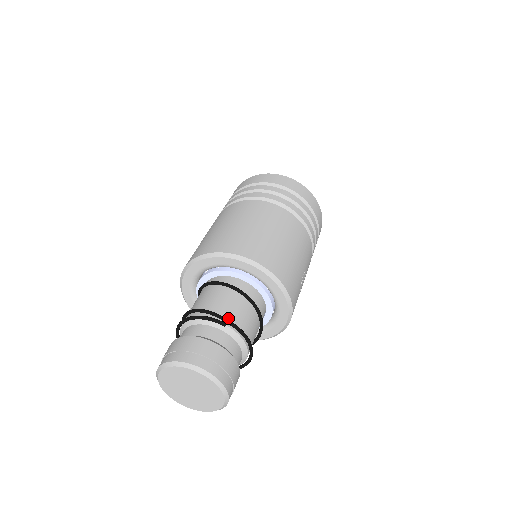
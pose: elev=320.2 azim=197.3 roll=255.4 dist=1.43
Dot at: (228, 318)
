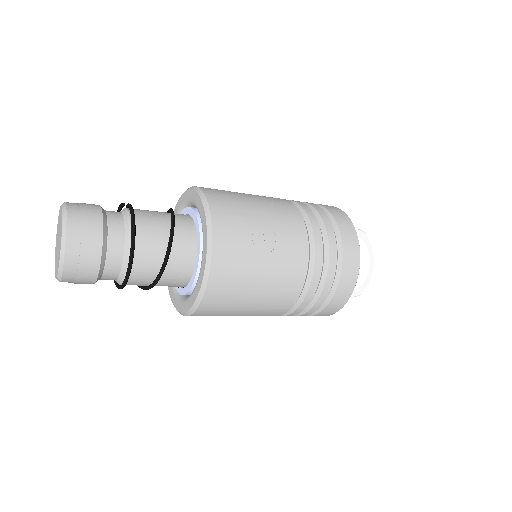
Dot at: (135, 209)
